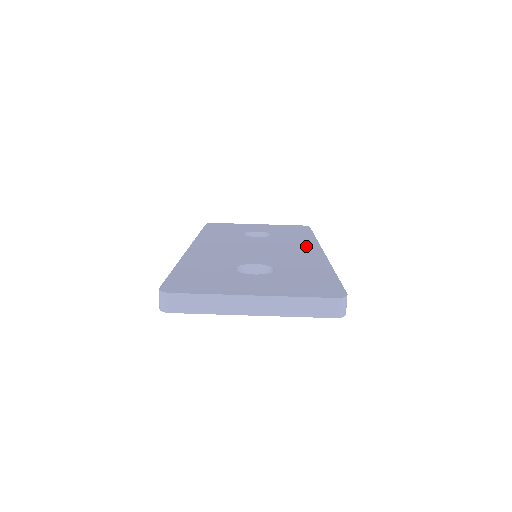
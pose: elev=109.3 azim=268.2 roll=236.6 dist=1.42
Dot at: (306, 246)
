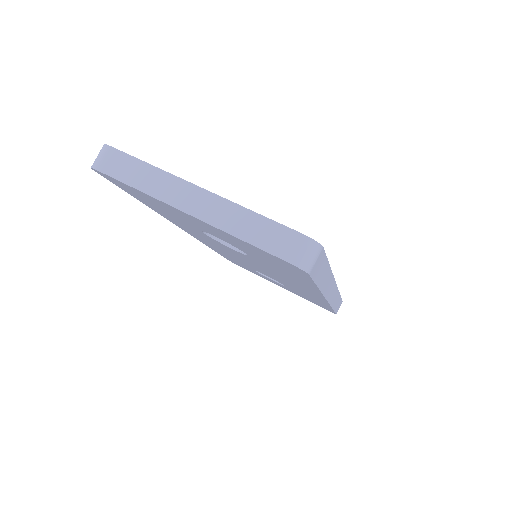
Dot at: occluded
